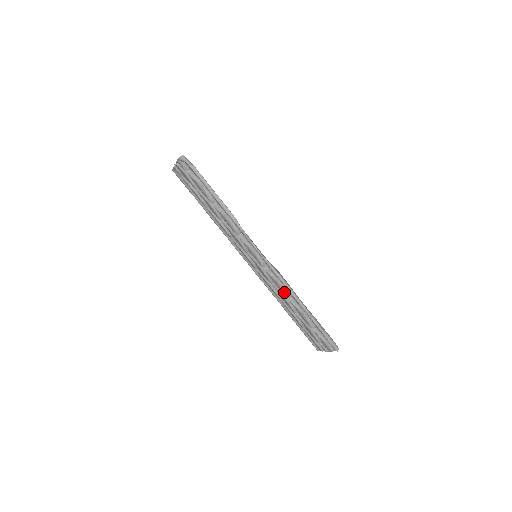
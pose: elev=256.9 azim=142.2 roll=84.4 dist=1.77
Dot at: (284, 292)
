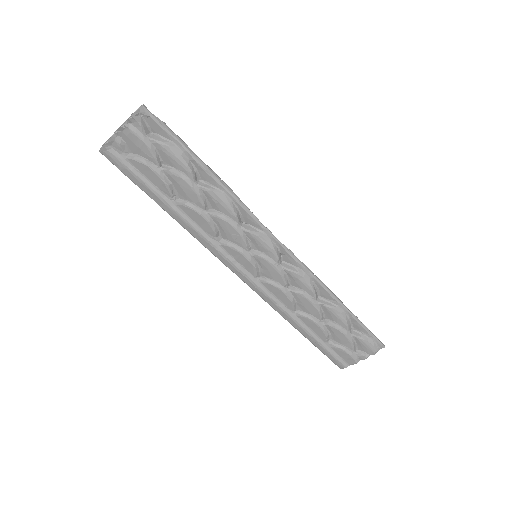
Dot at: (313, 290)
